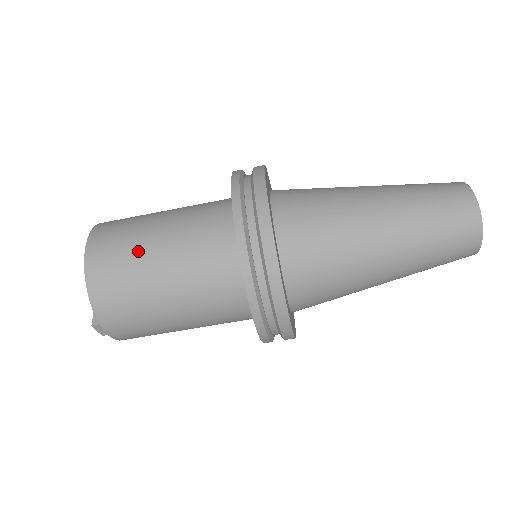
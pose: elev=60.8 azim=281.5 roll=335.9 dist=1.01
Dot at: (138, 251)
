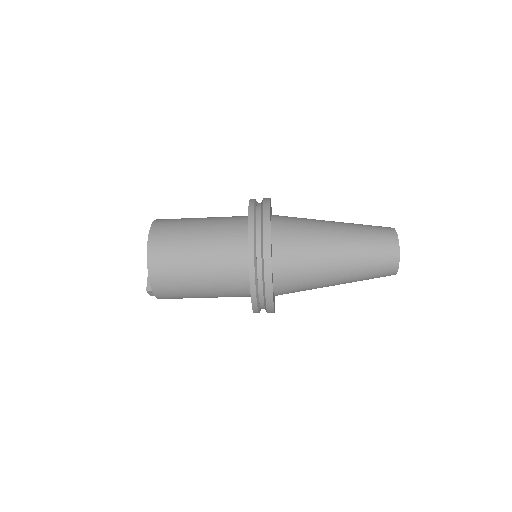
Dot at: (183, 251)
